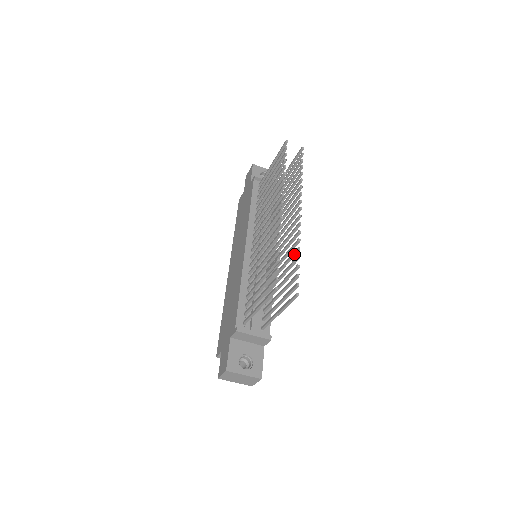
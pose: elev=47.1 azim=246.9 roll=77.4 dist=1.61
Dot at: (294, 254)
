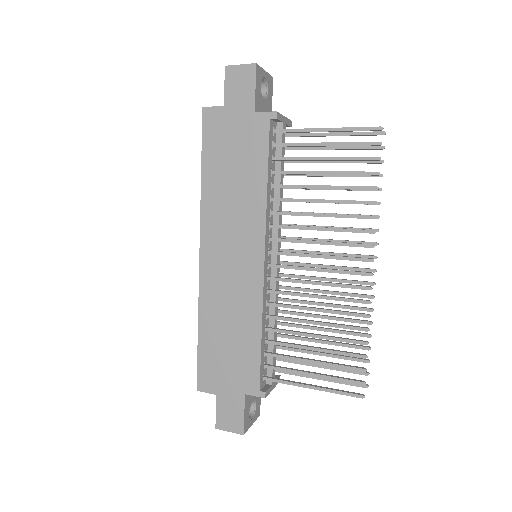
Dot at: (359, 323)
